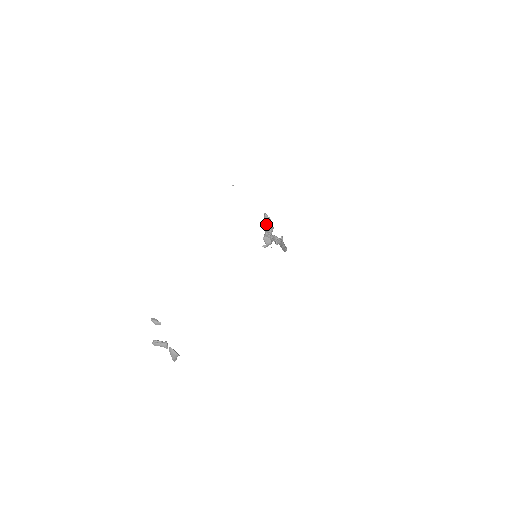
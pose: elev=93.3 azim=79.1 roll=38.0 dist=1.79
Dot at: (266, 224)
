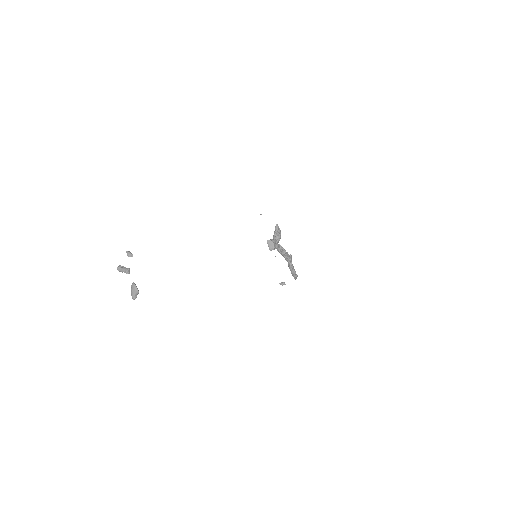
Dot at: (274, 231)
